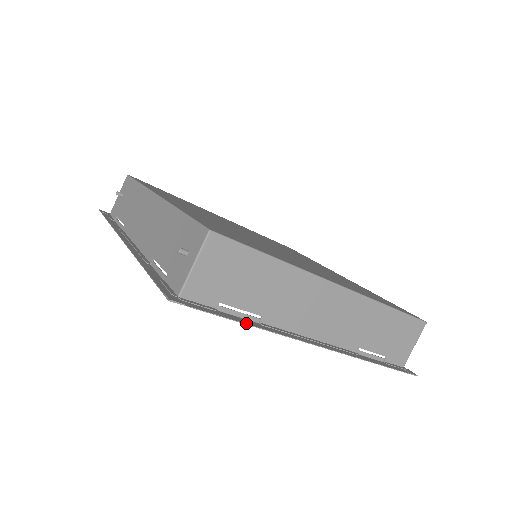
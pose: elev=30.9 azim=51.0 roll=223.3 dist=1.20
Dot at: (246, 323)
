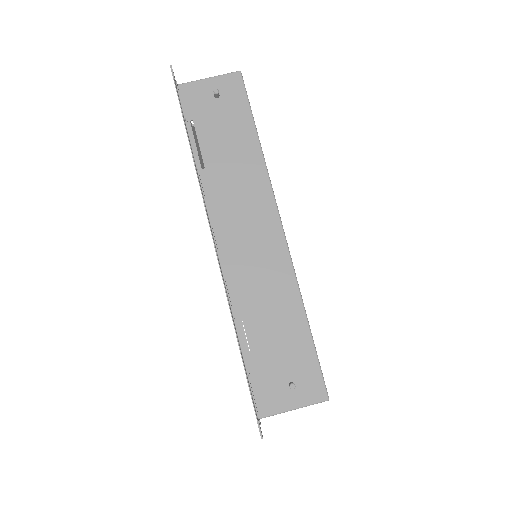
Dot at: occluded
